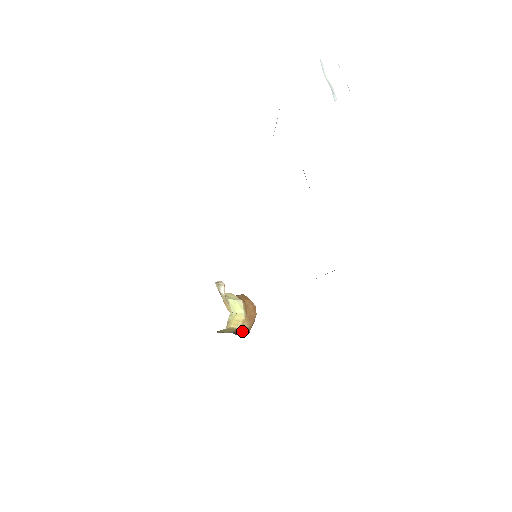
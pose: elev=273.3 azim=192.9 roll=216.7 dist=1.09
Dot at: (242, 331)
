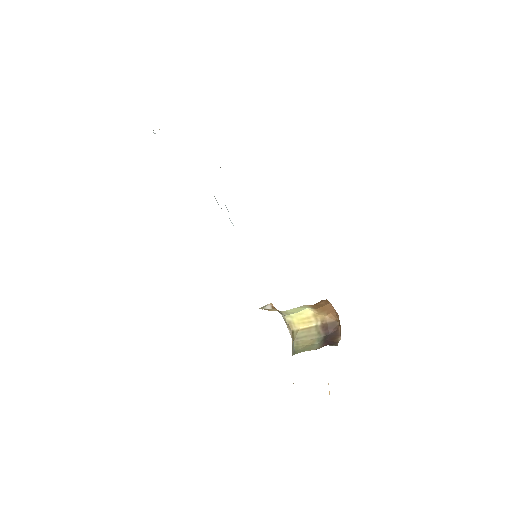
Dot at: (331, 327)
